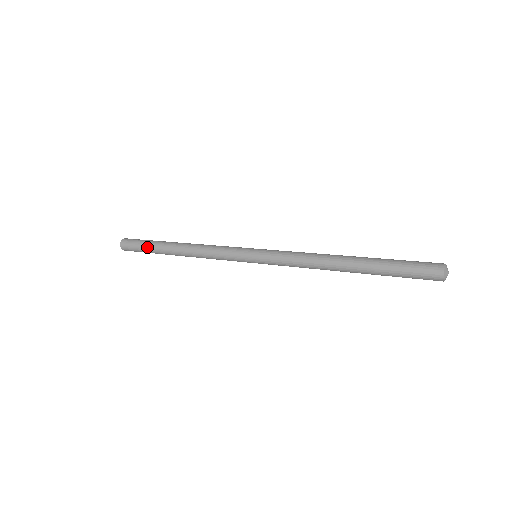
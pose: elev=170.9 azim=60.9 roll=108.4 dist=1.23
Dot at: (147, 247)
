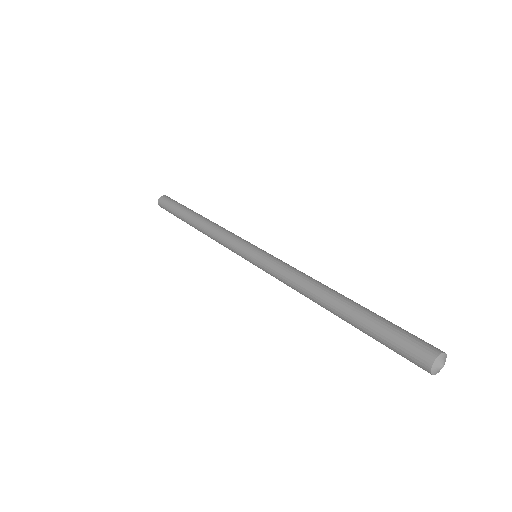
Dot at: (175, 209)
